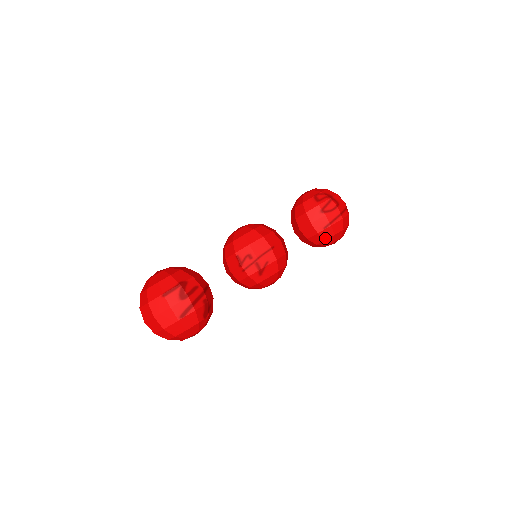
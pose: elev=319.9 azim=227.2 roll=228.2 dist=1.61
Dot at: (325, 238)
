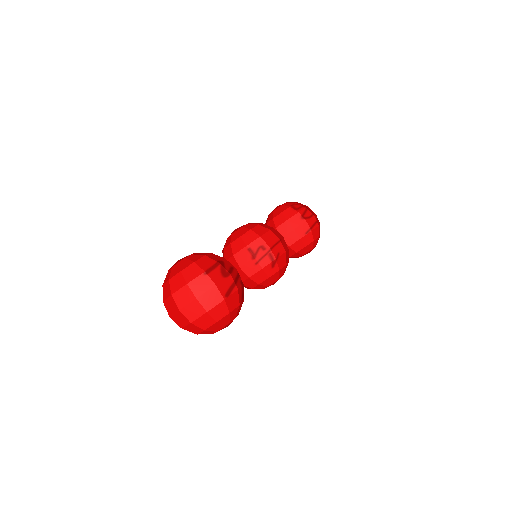
Dot at: (306, 244)
